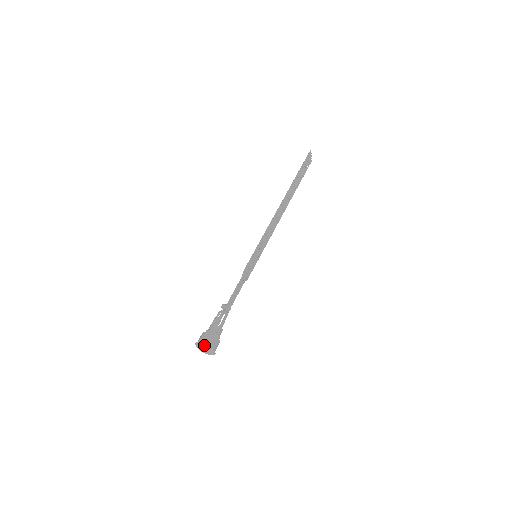
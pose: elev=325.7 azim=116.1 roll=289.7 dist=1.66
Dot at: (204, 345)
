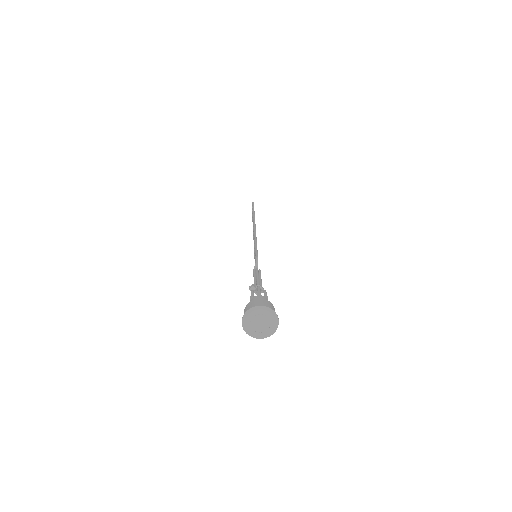
Dot at: (264, 307)
